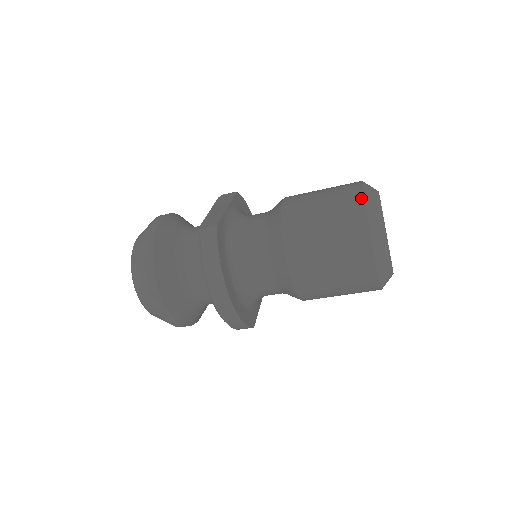
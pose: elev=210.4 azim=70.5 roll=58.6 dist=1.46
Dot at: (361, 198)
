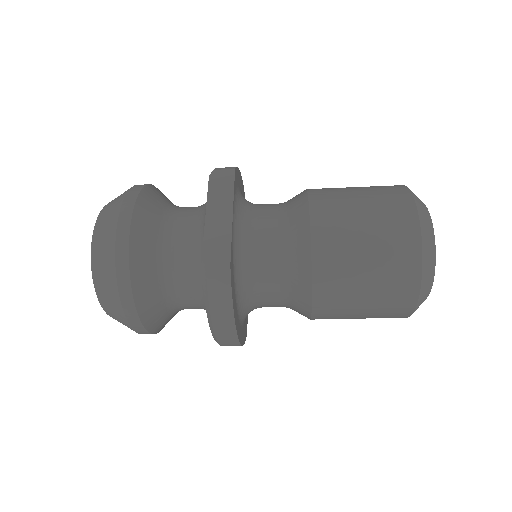
Dot at: (418, 241)
